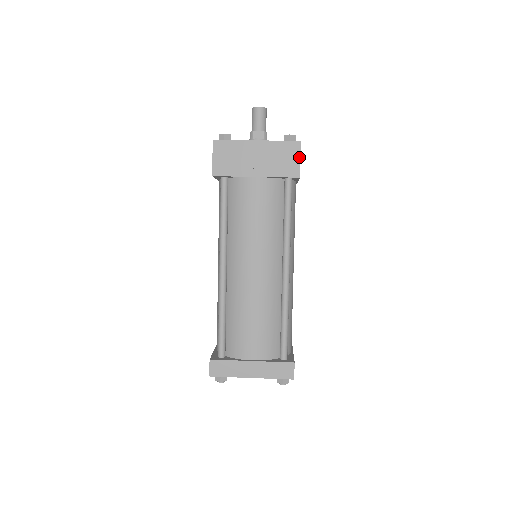
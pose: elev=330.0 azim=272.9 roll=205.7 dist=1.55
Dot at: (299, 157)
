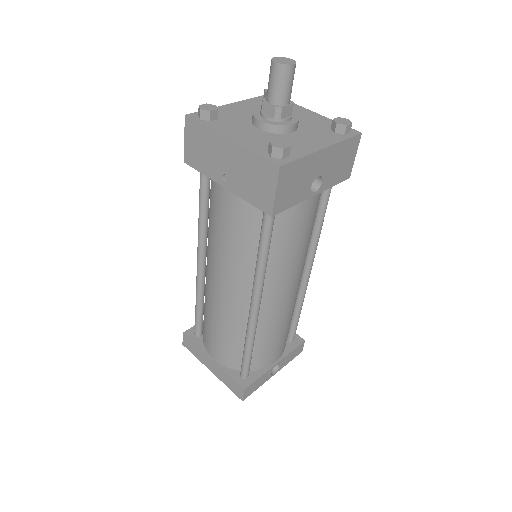
Dot at: (274, 189)
